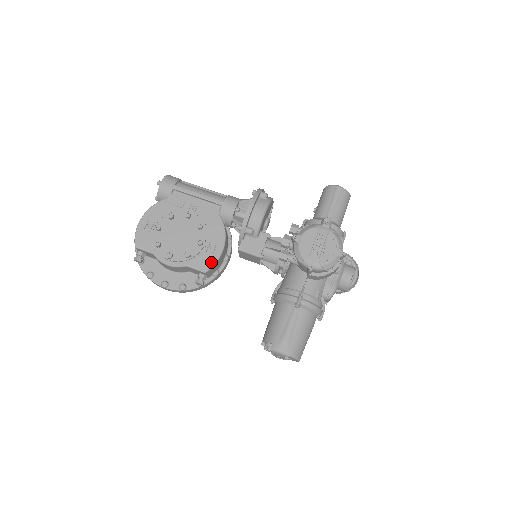
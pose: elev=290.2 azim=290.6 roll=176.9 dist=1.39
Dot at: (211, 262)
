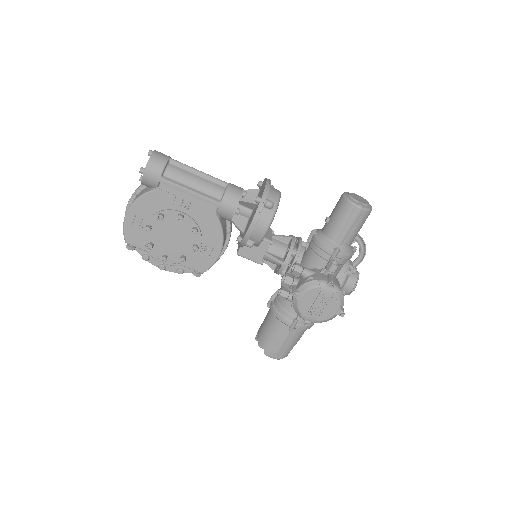
Dot at: (208, 264)
